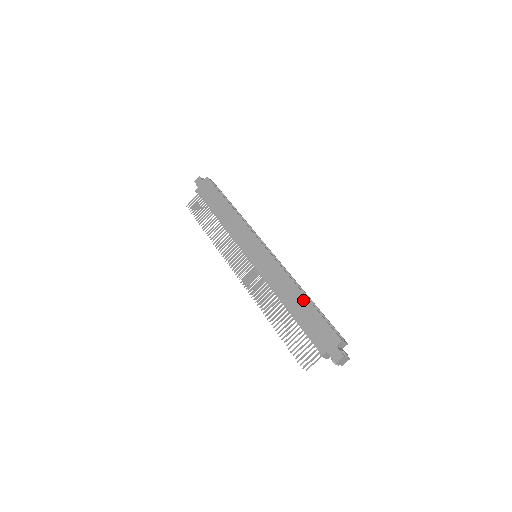
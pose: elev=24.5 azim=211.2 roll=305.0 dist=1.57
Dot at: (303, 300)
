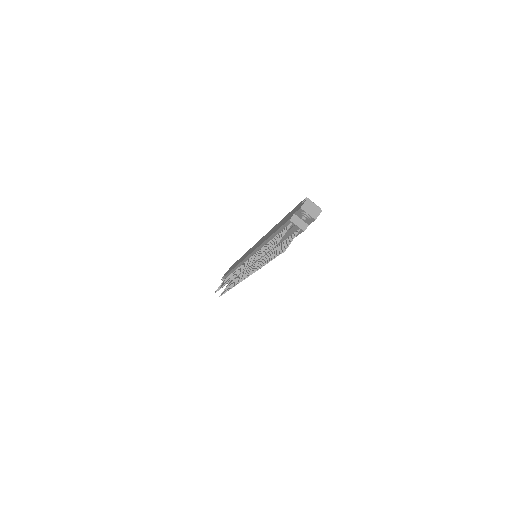
Dot at: (281, 221)
